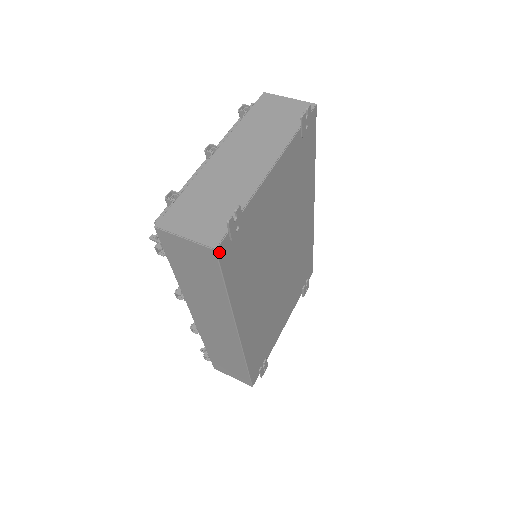
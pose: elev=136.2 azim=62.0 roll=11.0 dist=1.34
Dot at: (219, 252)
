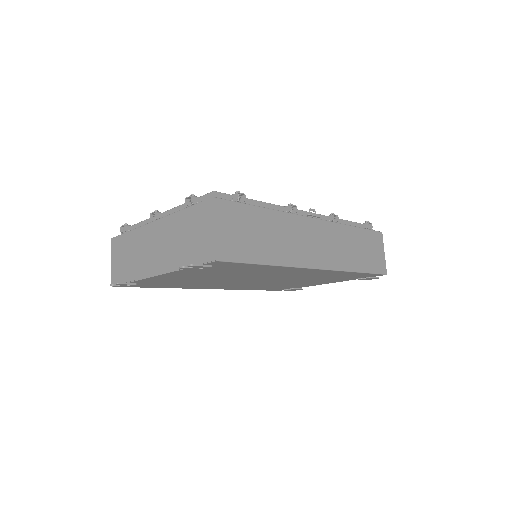
Dot at: occluded
